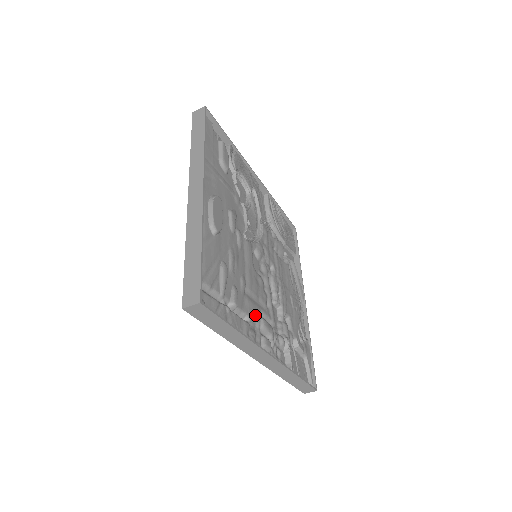
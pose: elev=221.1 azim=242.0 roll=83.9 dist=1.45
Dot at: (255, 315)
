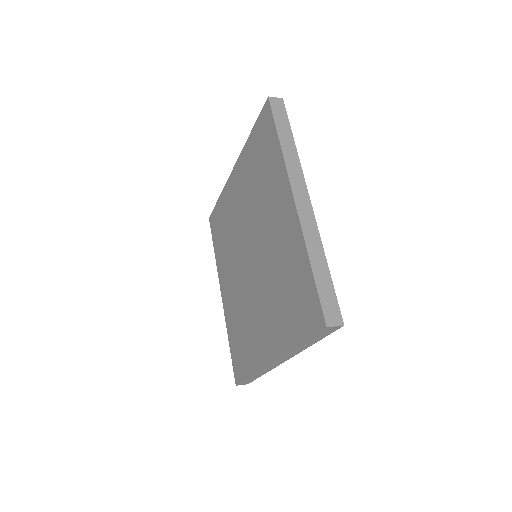
Dot at: occluded
